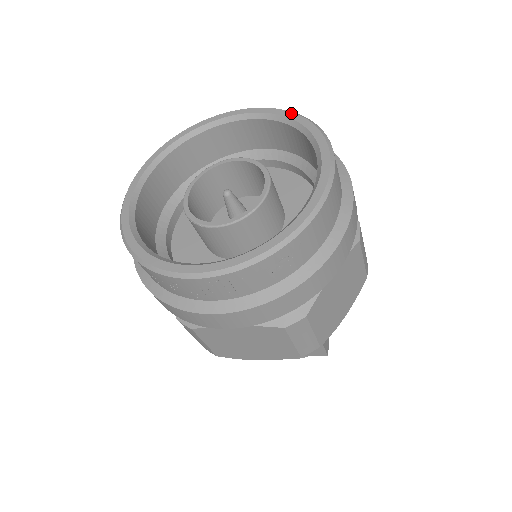
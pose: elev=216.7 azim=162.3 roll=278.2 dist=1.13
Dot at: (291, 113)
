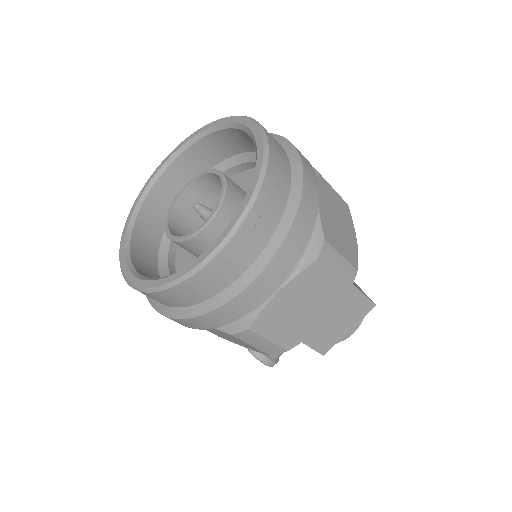
Dot at: (201, 129)
